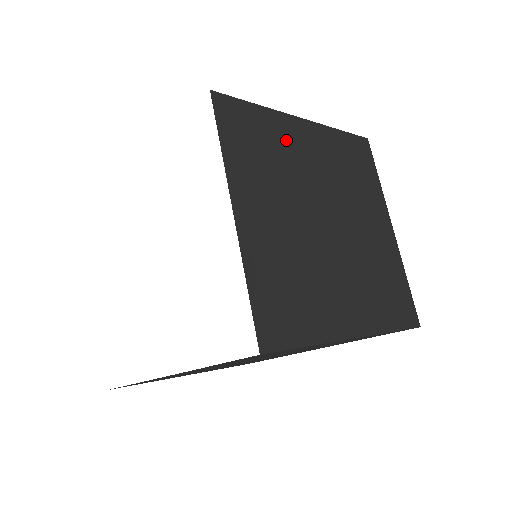
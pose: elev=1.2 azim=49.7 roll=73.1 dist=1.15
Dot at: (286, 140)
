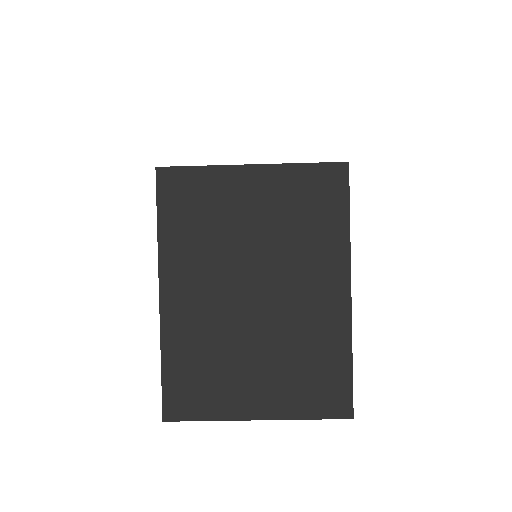
Dot at: occluded
